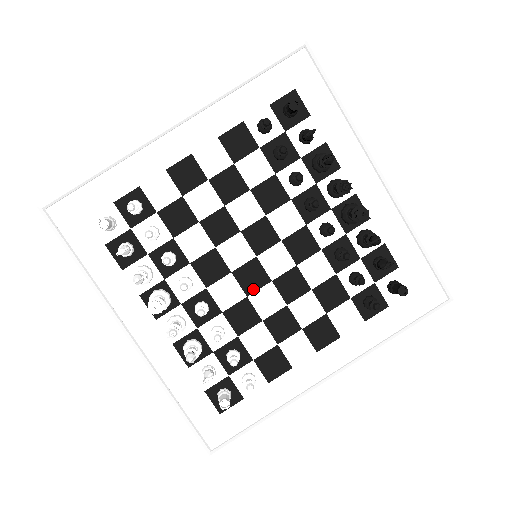
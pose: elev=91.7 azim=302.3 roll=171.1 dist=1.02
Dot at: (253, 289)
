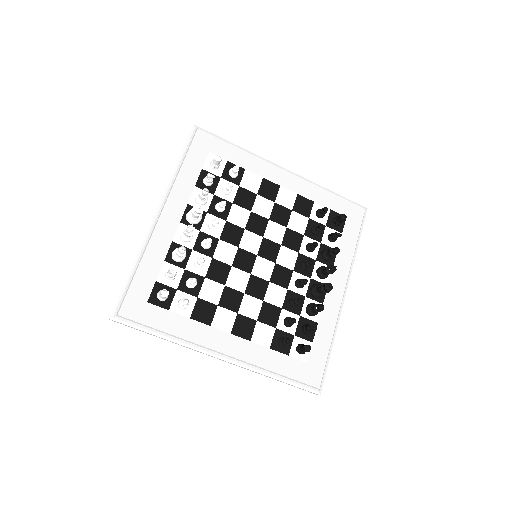
Dot at: (238, 266)
